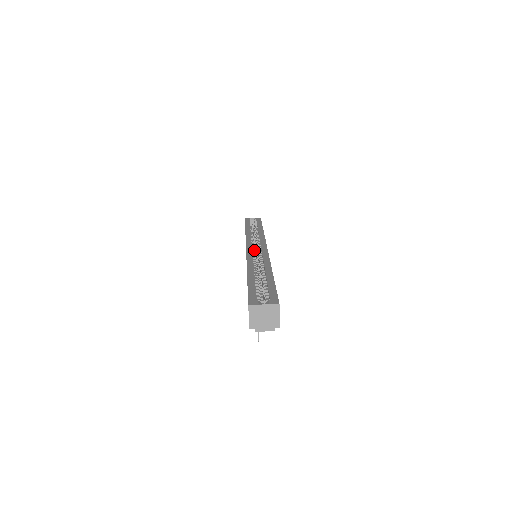
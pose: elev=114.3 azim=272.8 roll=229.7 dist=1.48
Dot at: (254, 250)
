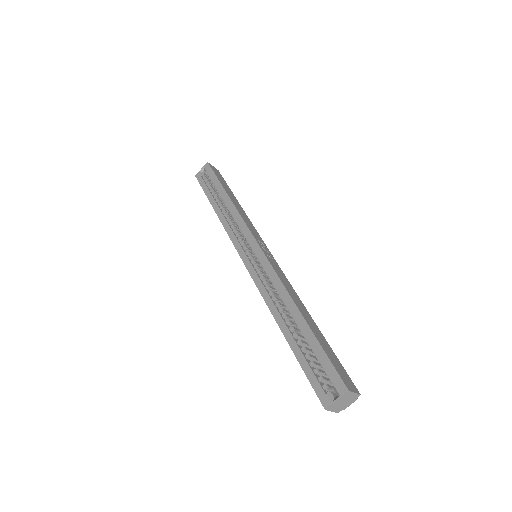
Dot at: (253, 262)
